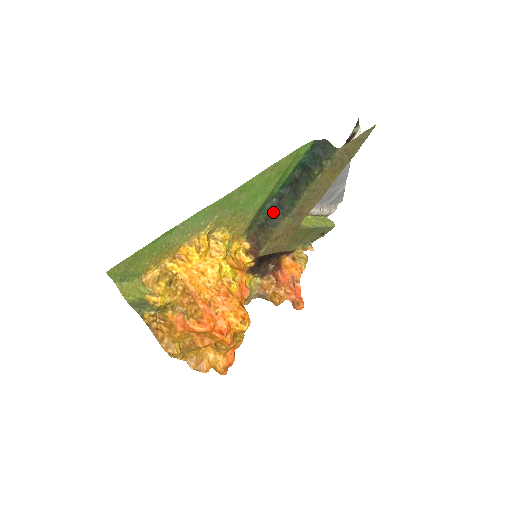
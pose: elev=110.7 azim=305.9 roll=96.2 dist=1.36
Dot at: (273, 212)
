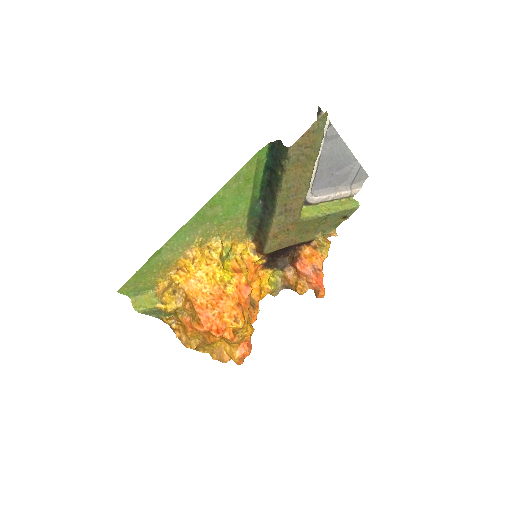
Dot at: (263, 213)
